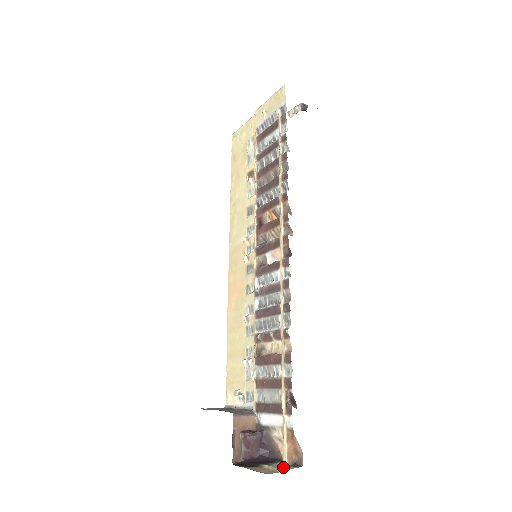
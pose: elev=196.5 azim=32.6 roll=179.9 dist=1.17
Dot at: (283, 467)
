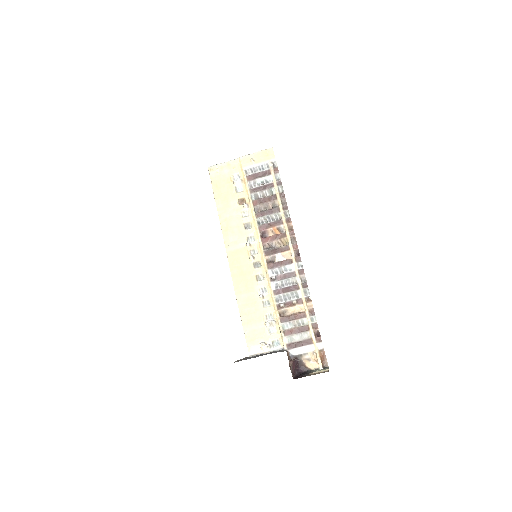
Dot at: (323, 370)
